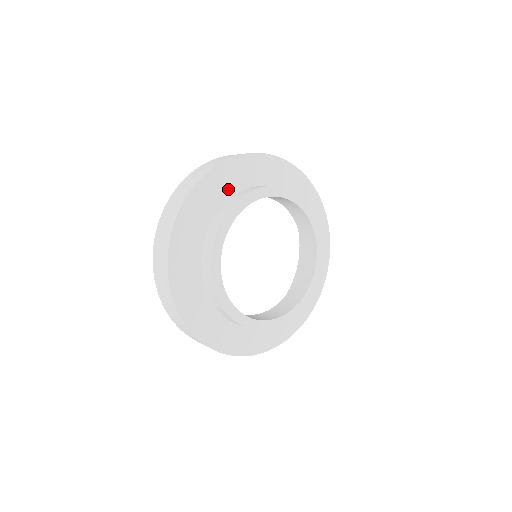
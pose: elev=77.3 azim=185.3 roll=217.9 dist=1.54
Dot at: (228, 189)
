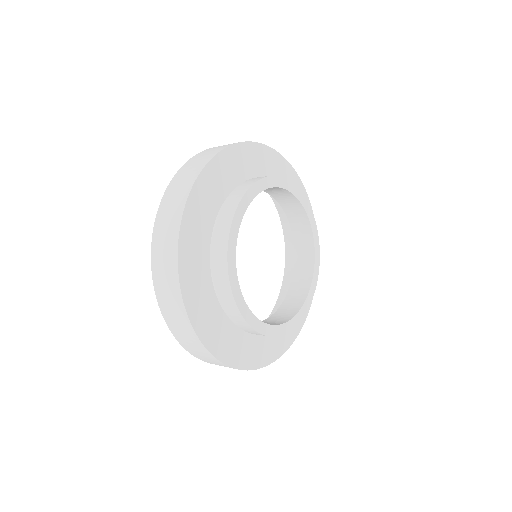
Dot at: (227, 182)
